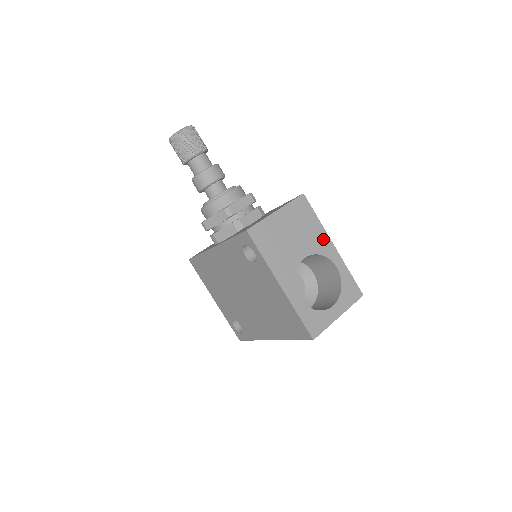
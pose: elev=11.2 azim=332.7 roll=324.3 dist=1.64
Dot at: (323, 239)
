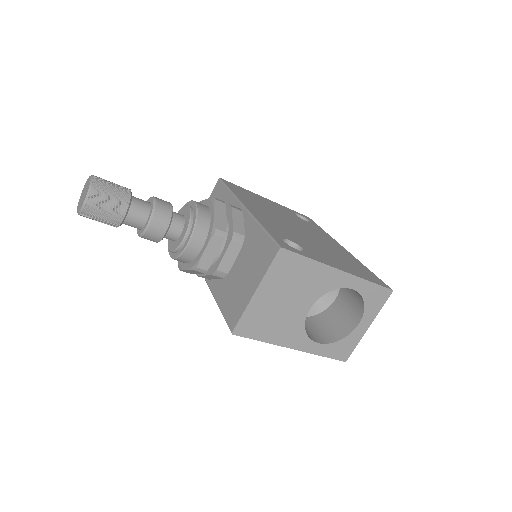
Dot at: (326, 275)
